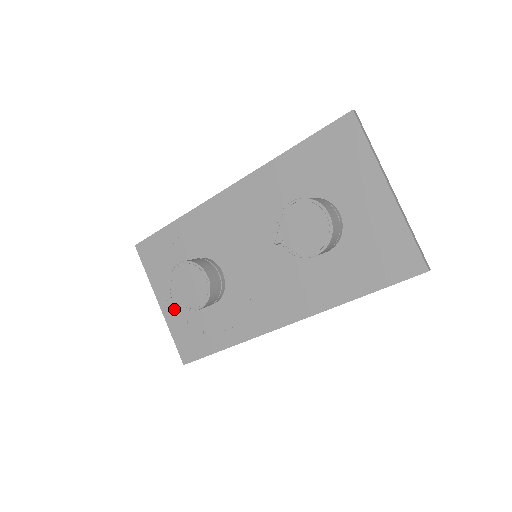
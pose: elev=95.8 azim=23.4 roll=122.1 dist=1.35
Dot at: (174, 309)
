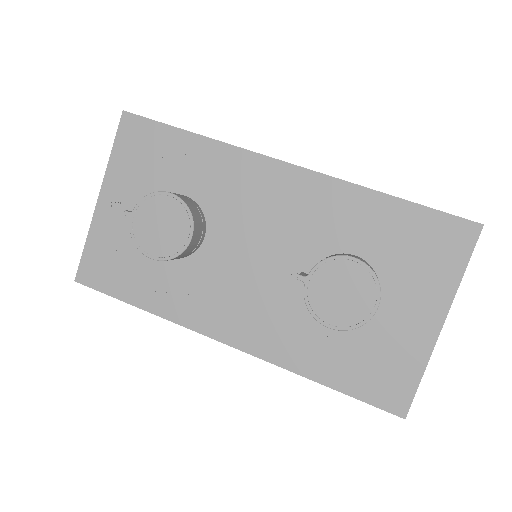
Dot at: (113, 219)
